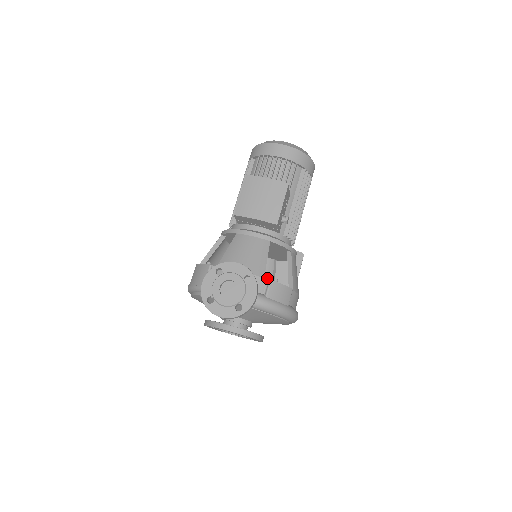
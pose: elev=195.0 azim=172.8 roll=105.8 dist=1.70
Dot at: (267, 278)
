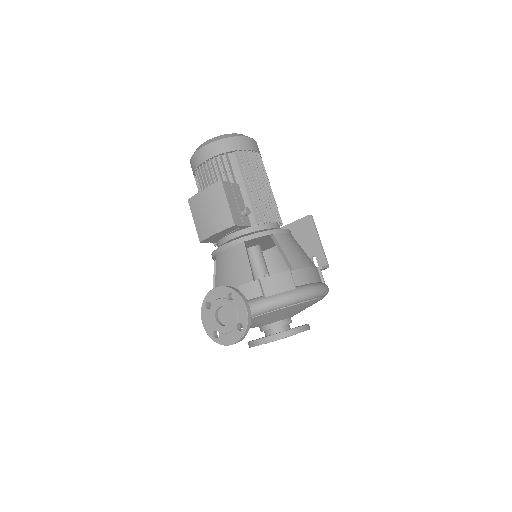
Dot at: occluded
